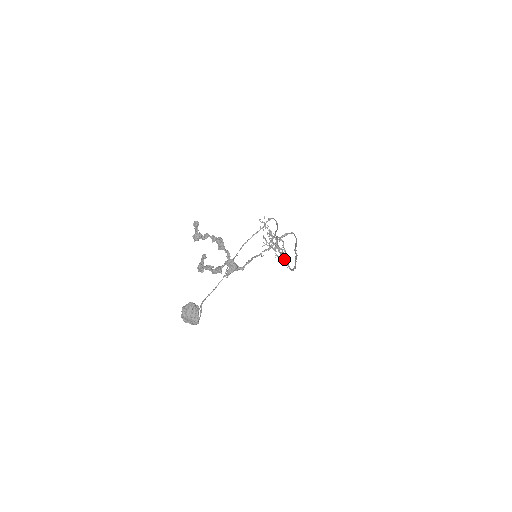
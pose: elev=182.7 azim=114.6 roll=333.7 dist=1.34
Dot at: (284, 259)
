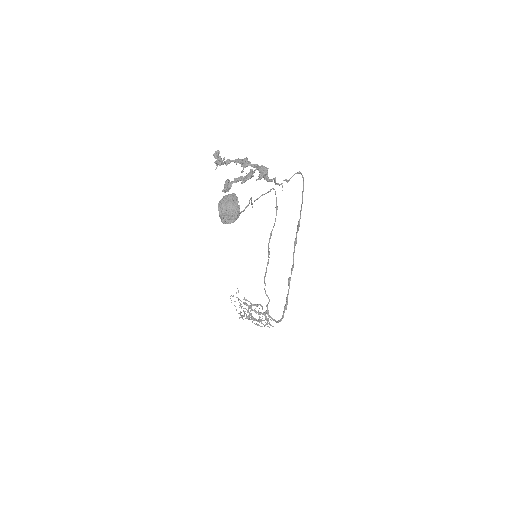
Dot at: (268, 315)
